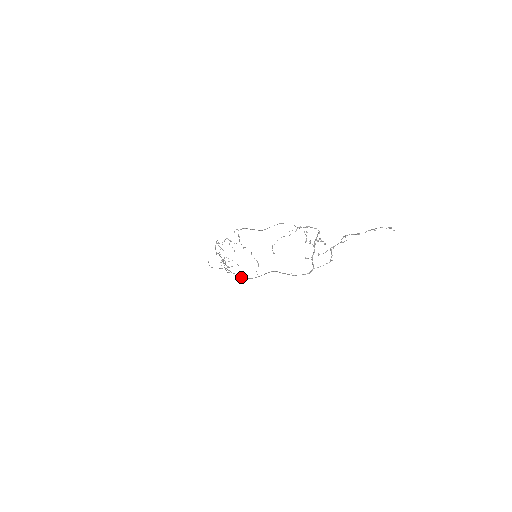
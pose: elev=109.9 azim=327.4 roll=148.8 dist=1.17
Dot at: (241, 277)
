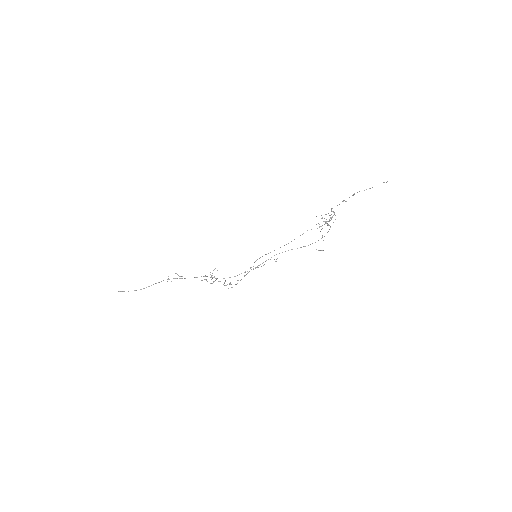
Dot at: occluded
